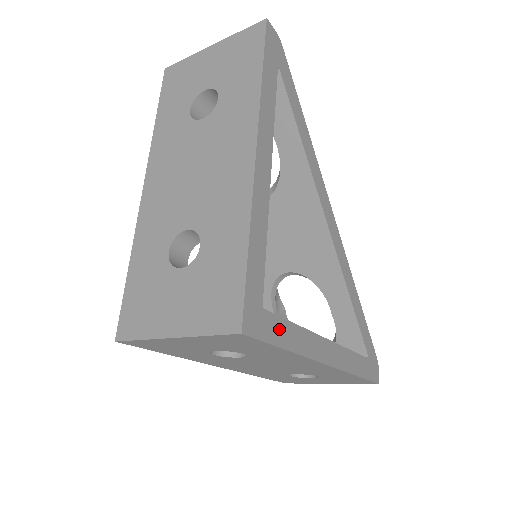
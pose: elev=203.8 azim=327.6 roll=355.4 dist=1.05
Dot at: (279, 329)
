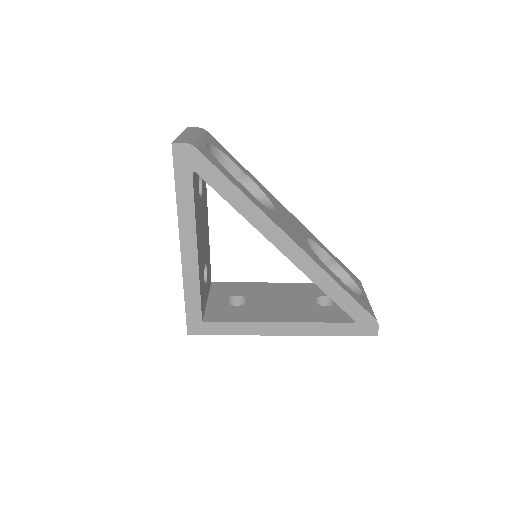
Dot at: (220, 327)
